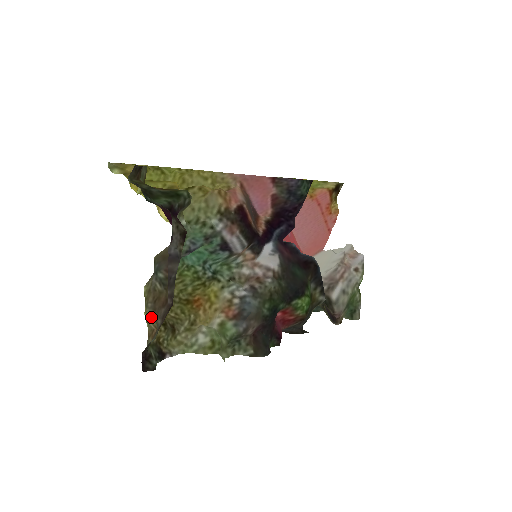
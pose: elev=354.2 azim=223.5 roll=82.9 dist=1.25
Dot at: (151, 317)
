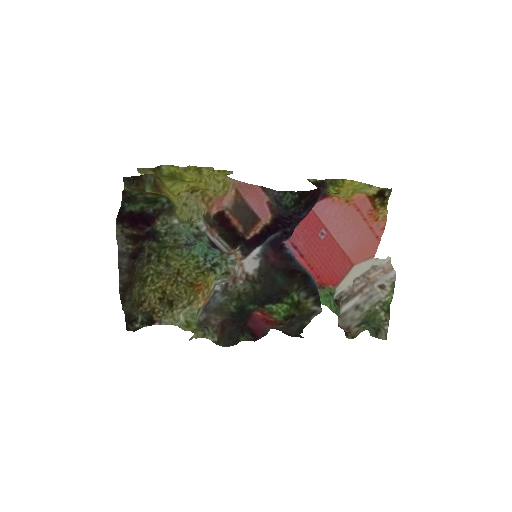
Dot at: (133, 292)
